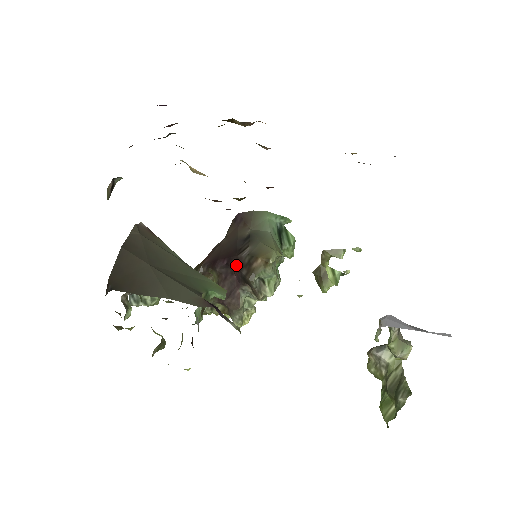
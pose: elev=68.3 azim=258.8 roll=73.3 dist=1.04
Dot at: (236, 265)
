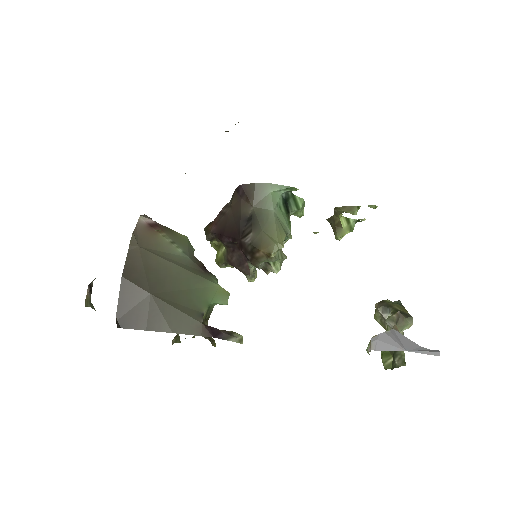
Dot at: (240, 248)
